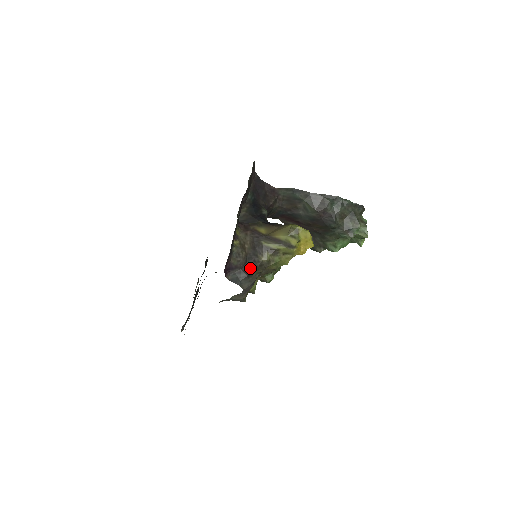
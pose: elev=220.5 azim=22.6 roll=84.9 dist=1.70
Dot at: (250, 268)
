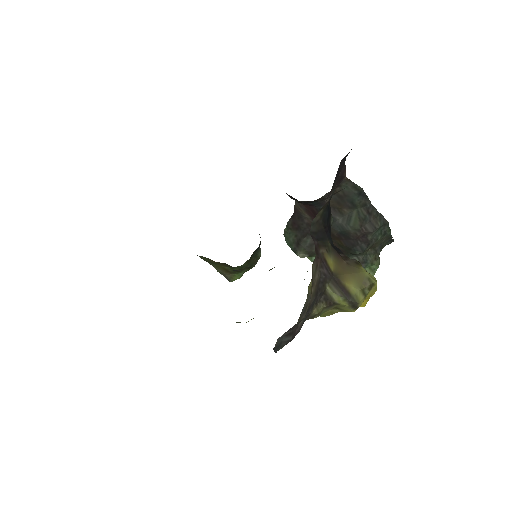
Dot at: (300, 327)
